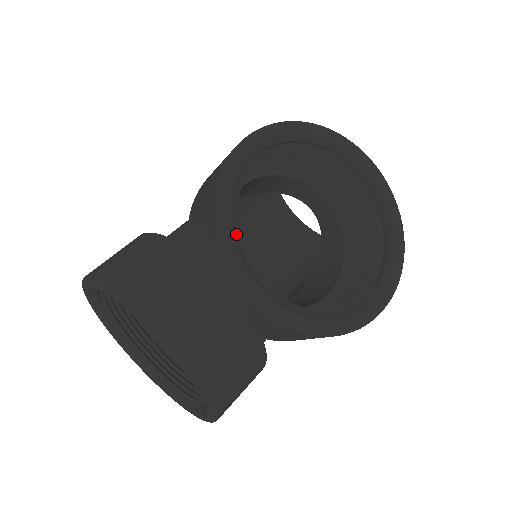
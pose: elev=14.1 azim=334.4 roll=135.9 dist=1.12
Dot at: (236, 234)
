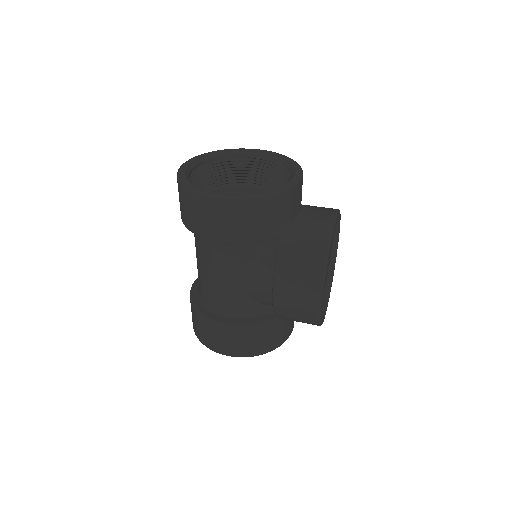
Dot at: occluded
